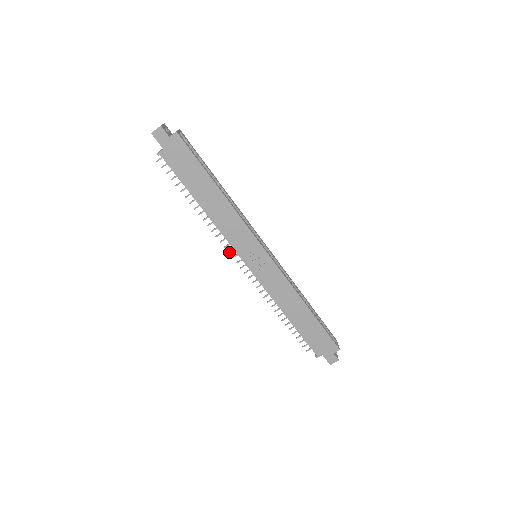
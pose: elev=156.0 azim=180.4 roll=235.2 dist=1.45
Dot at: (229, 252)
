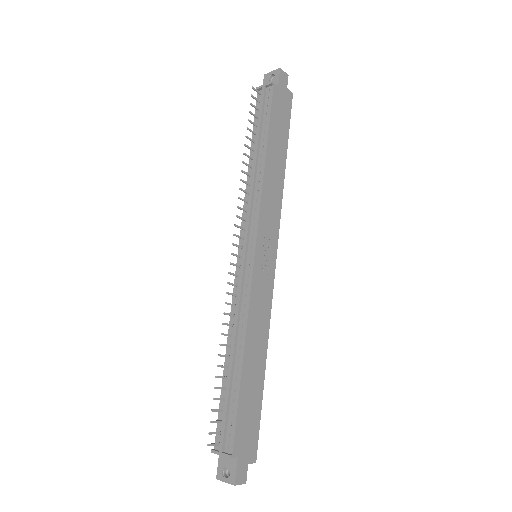
Dot at: (236, 225)
